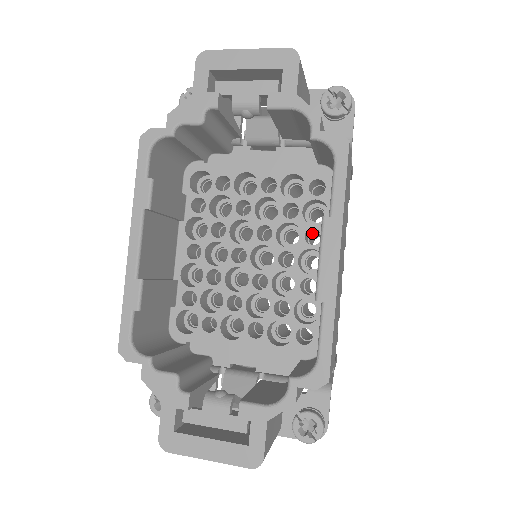
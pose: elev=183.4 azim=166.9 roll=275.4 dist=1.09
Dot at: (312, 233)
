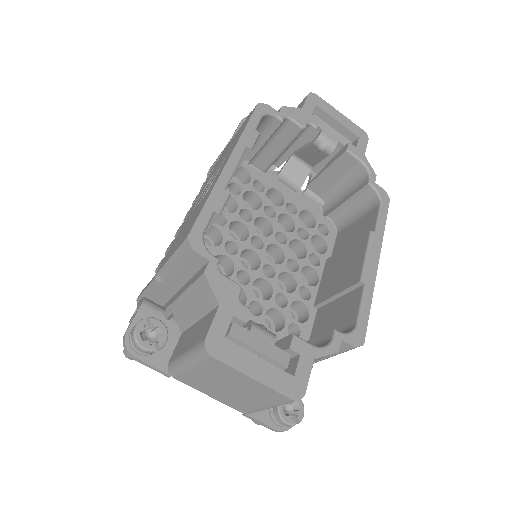
Dot at: occluded
